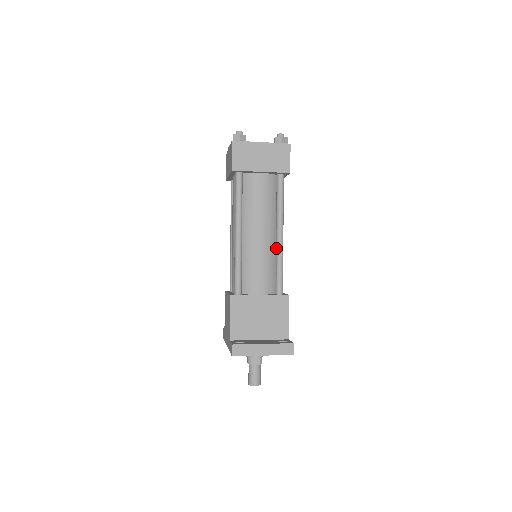
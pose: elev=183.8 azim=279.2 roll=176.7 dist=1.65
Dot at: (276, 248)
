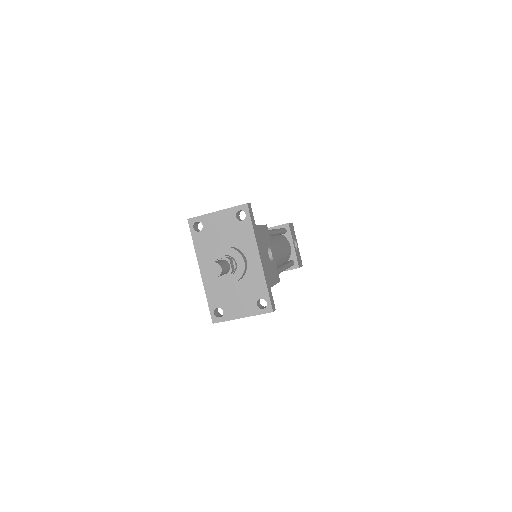
Dot at: occluded
